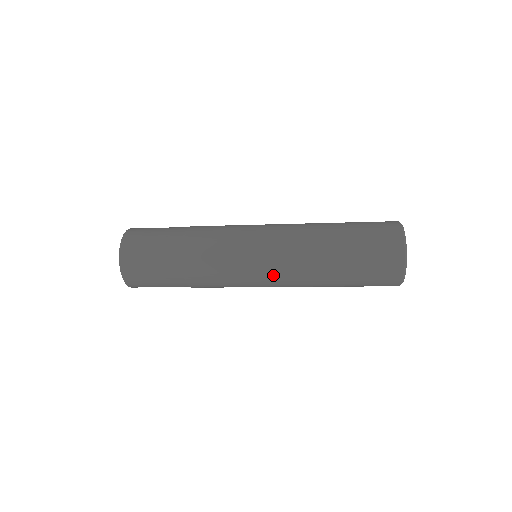
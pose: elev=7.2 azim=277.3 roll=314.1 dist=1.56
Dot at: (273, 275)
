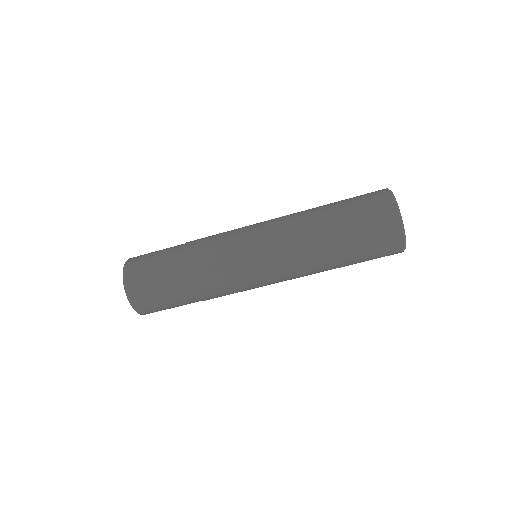
Dot at: (277, 273)
